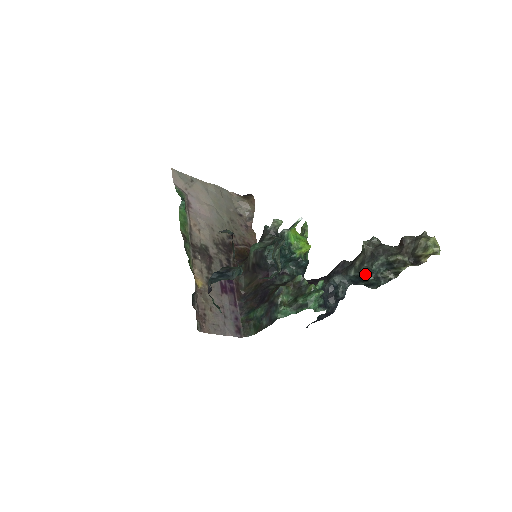
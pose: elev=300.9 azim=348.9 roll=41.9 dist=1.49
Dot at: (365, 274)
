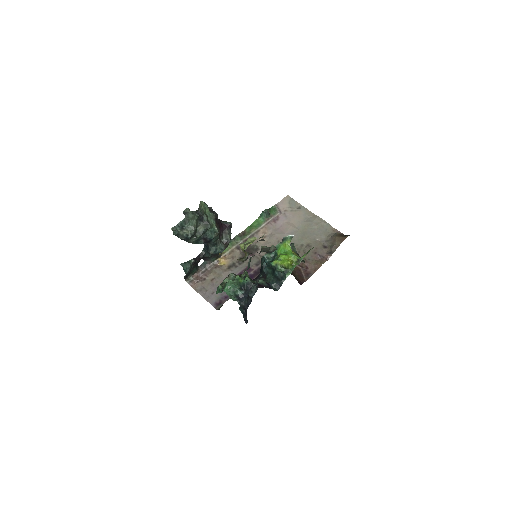
Dot at: occluded
